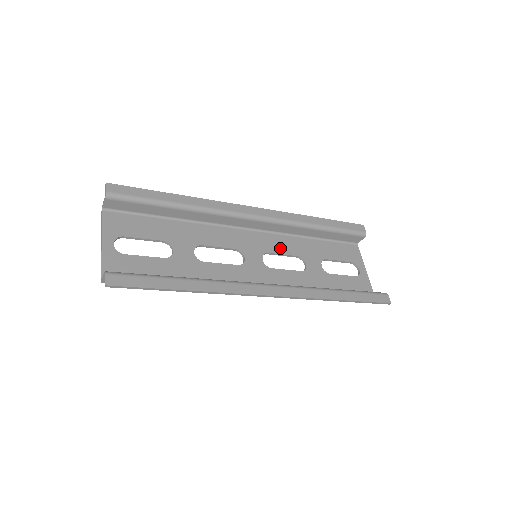
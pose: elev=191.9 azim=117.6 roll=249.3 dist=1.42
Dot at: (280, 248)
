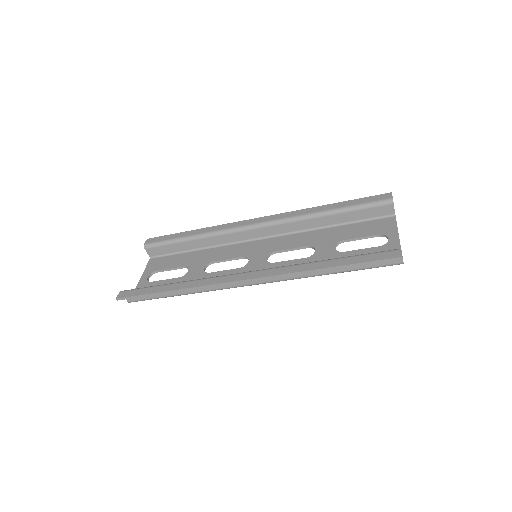
Dot at: (290, 245)
